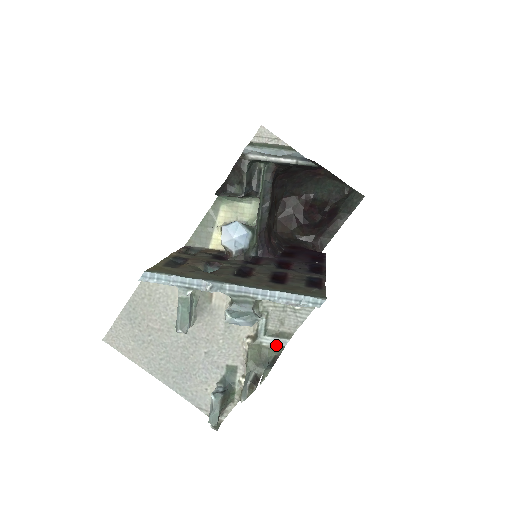
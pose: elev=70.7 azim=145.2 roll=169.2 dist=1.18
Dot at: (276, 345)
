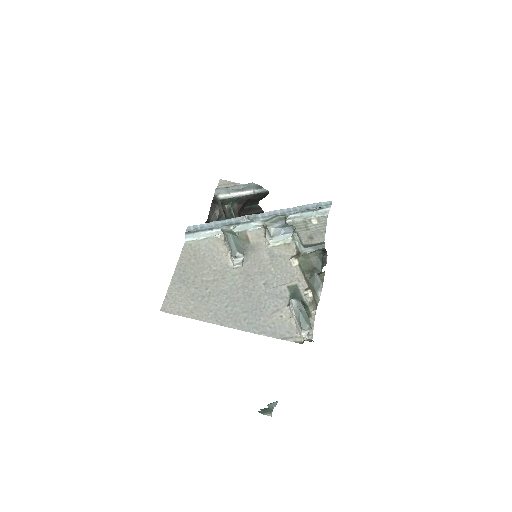
Dot at: (317, 249)
